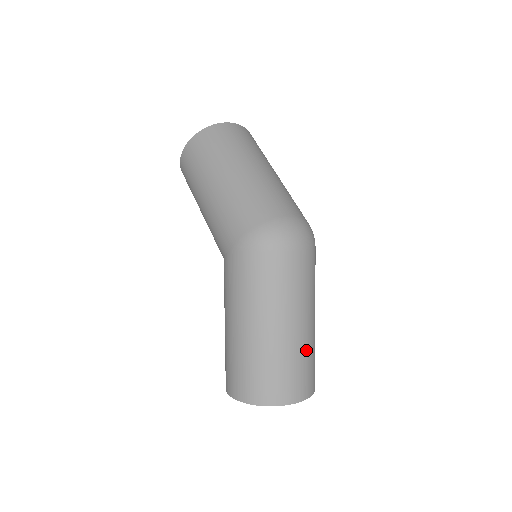
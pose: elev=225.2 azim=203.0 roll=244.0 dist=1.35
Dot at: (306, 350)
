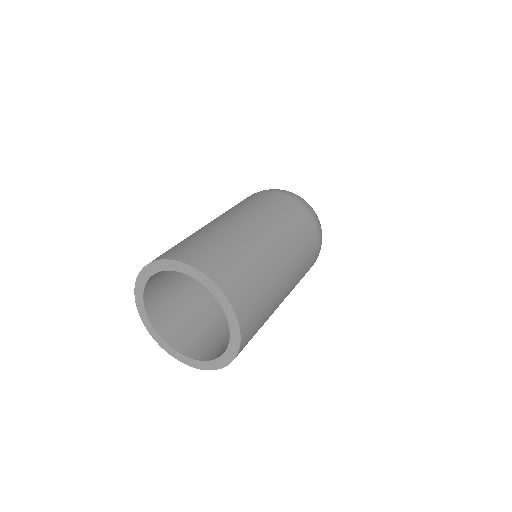
Dot at: (260, 263)
